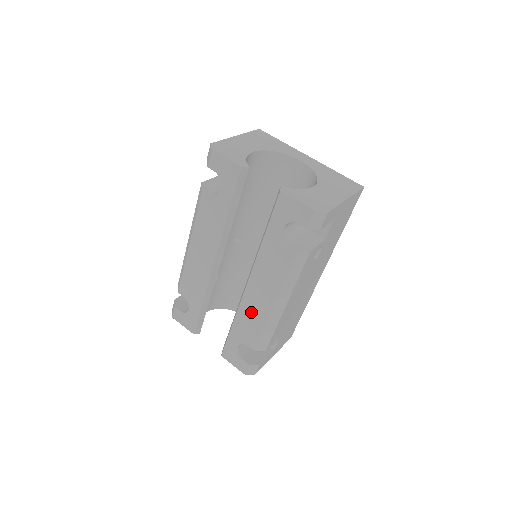
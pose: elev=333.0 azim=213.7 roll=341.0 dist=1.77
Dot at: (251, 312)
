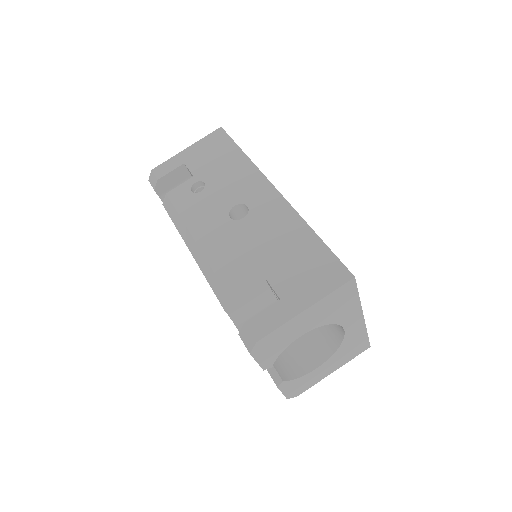
Dot at: occluded
